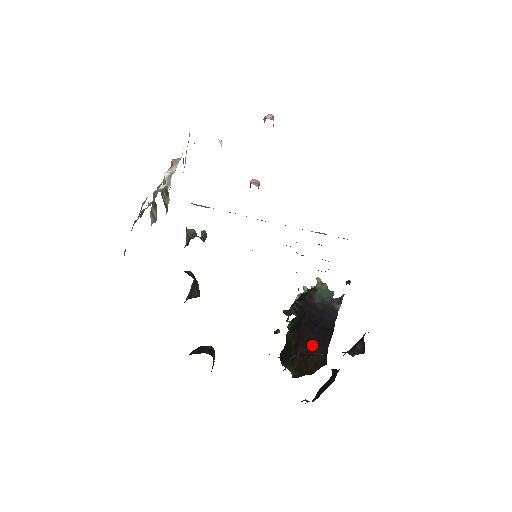
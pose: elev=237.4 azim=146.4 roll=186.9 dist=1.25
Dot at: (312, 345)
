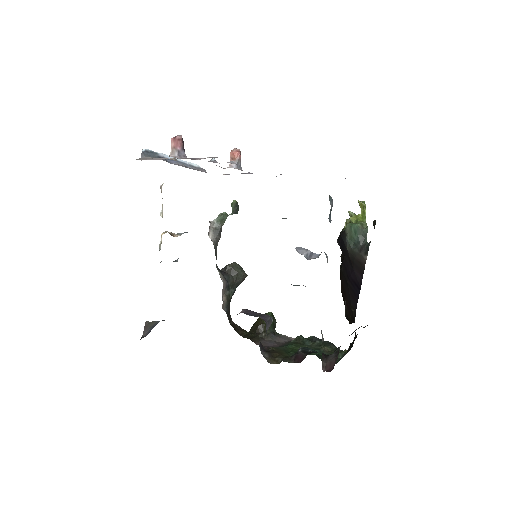
Dot at: (347, 298)
